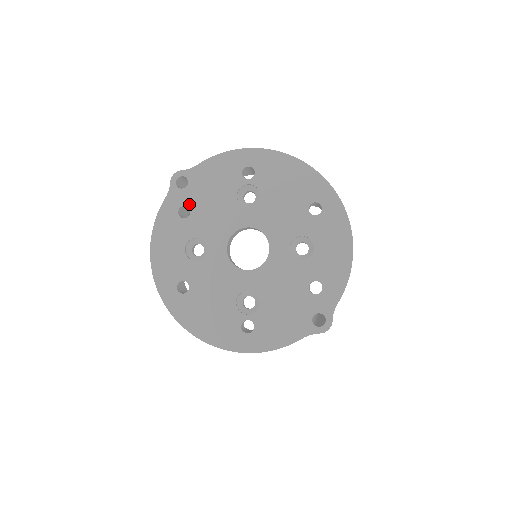
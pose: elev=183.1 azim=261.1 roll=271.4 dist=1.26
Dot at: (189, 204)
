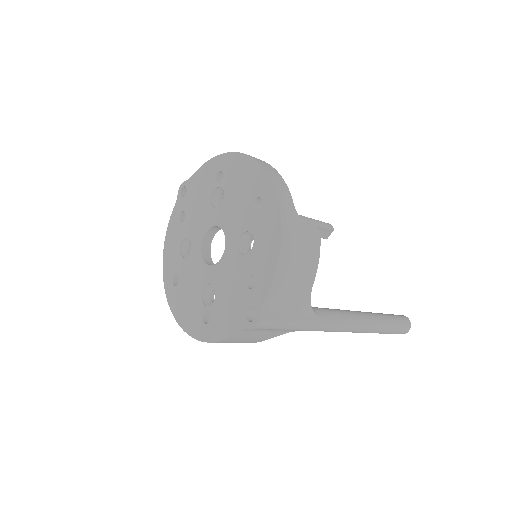
Dot at: (185, 209)
